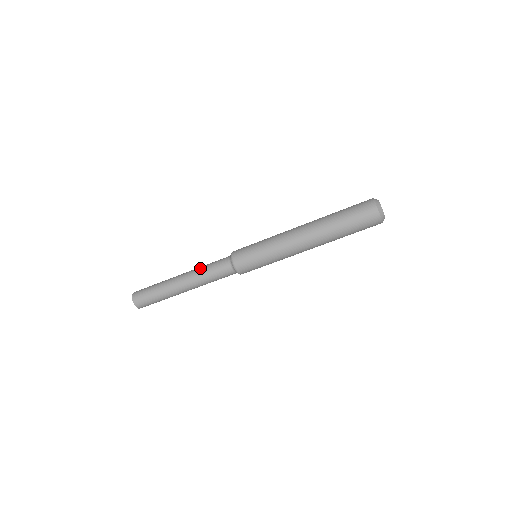
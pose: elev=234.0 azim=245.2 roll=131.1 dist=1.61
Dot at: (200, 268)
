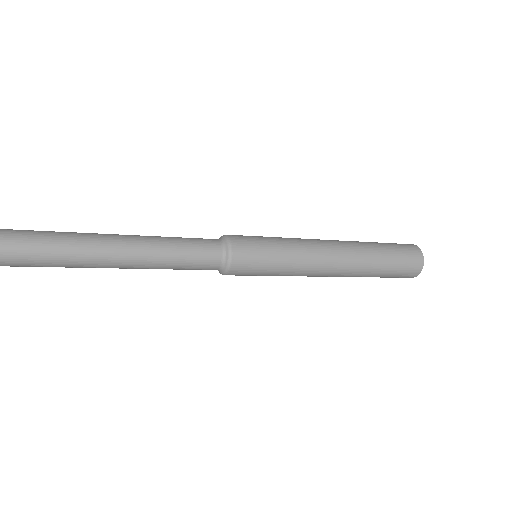
Dot at: (164, 267)
